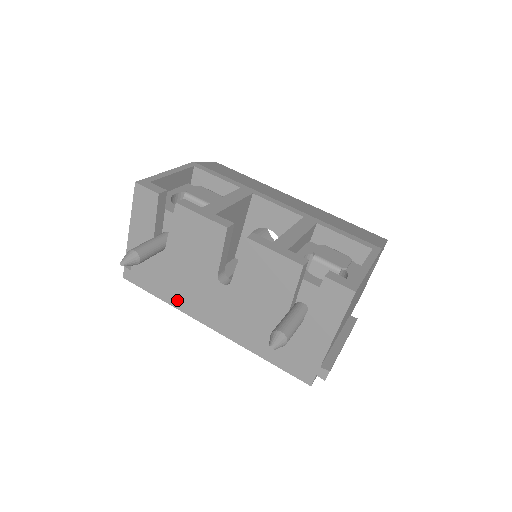
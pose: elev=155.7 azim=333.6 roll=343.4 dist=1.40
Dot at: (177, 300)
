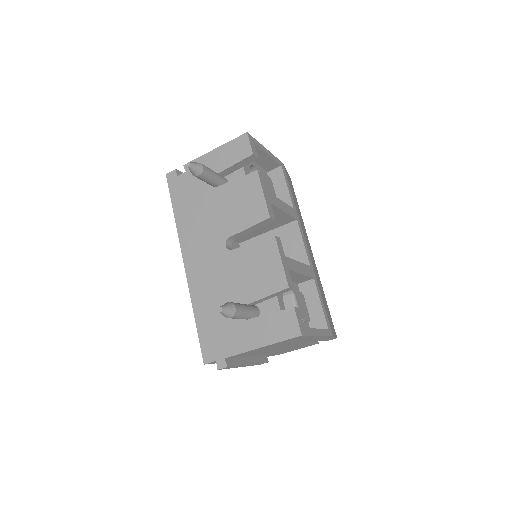
Dot at: (184, 224)
